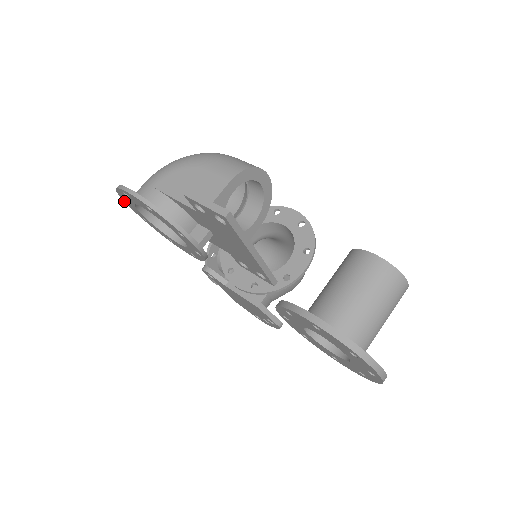
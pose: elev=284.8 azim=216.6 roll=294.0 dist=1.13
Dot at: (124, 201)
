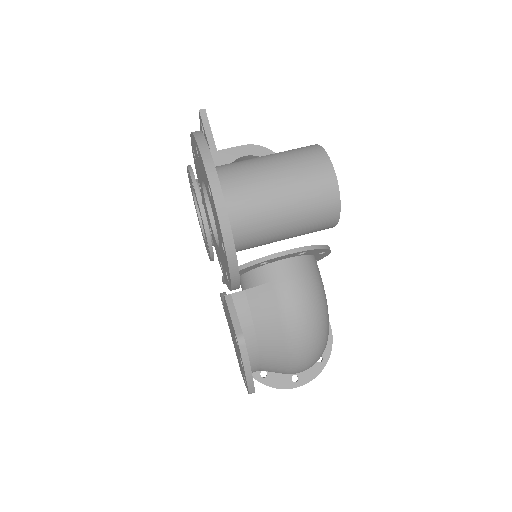
Dot at: (198, 220)
